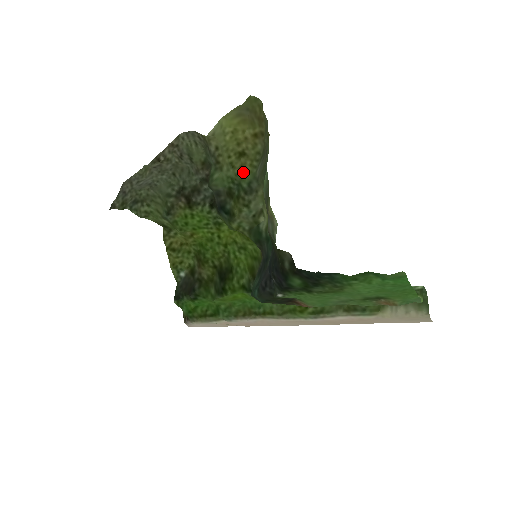
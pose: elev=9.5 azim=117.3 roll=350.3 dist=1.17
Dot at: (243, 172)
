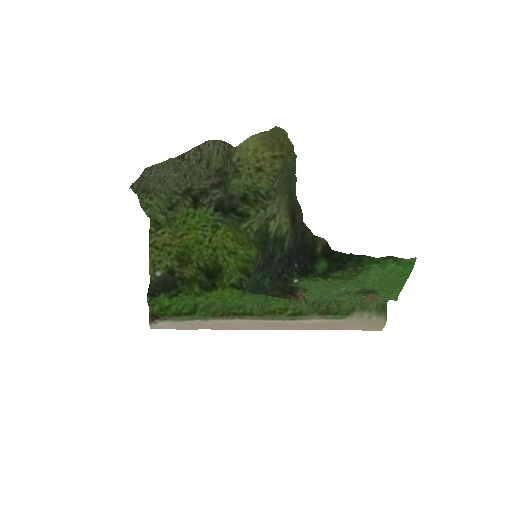
Dot at: (261, 182)
